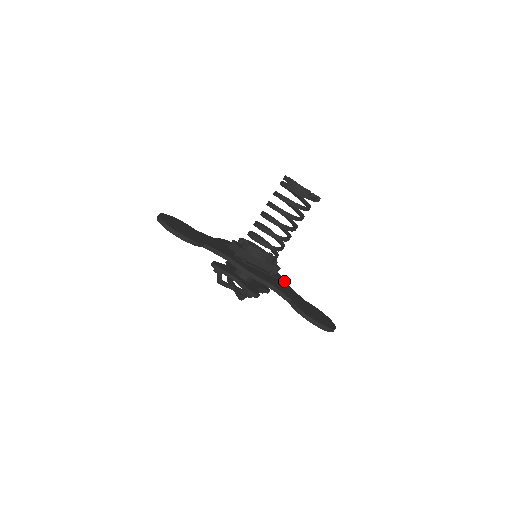
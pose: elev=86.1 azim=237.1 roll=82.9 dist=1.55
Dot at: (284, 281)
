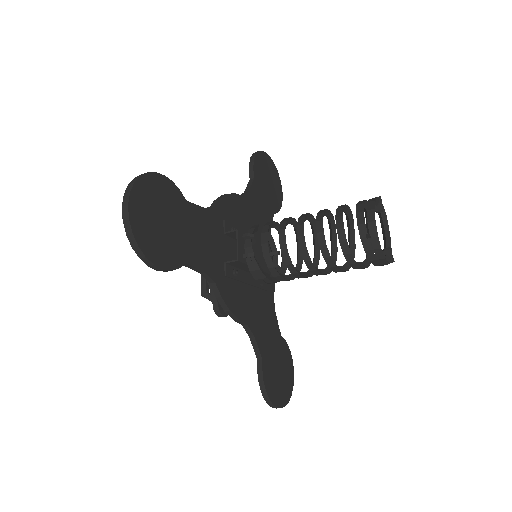
Dot at: (272, 287)
